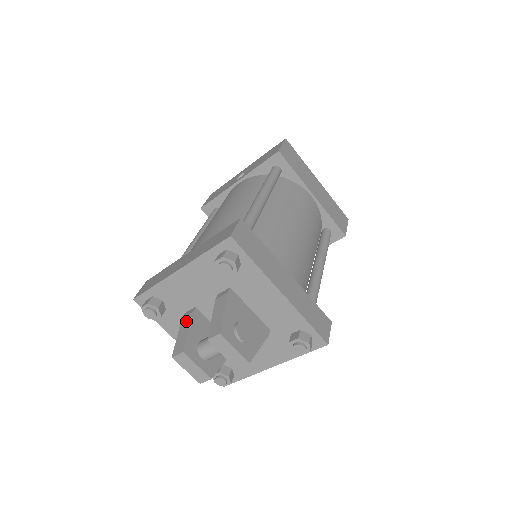
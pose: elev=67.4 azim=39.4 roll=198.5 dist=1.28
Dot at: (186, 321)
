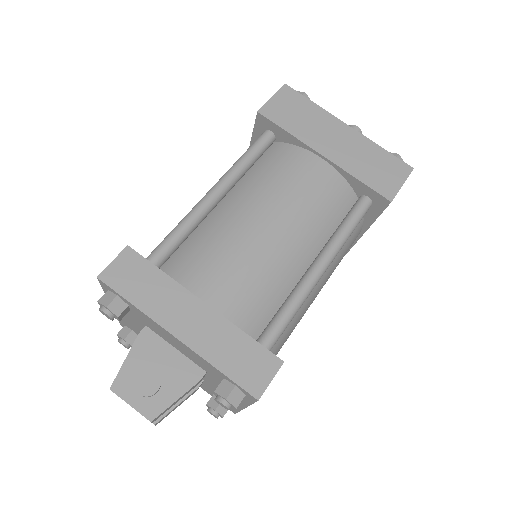
Dot at: occluded
